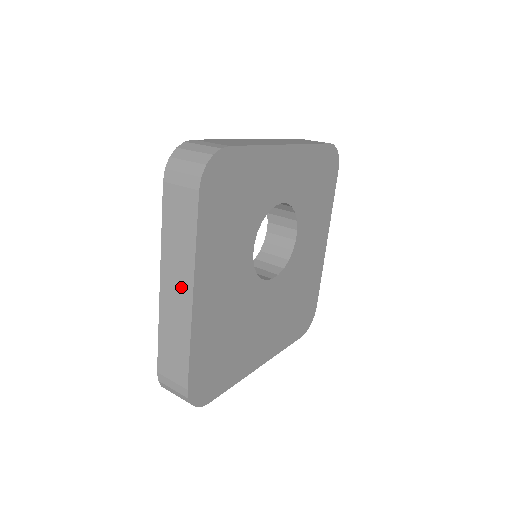
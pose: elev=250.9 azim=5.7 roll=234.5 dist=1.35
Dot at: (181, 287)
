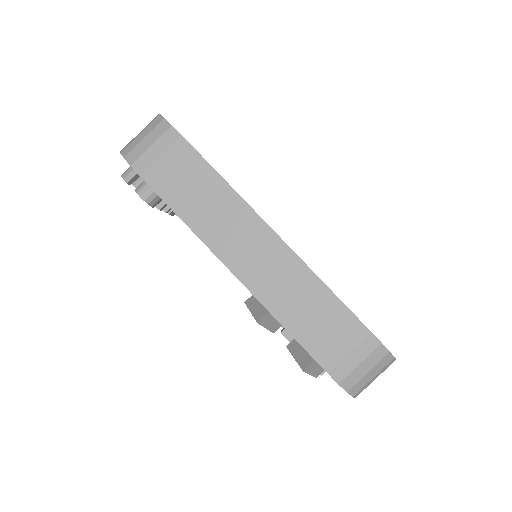
Dot at: (254, 241)
